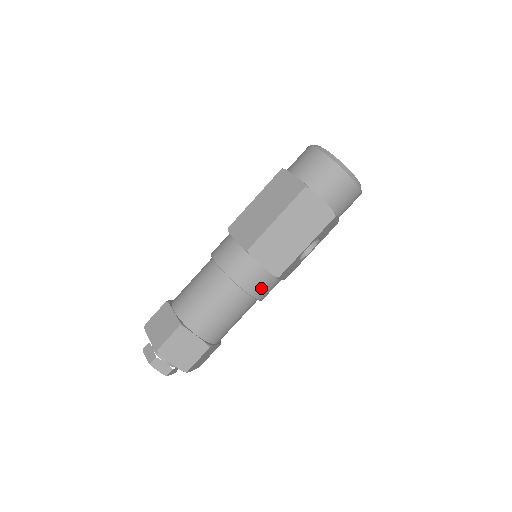
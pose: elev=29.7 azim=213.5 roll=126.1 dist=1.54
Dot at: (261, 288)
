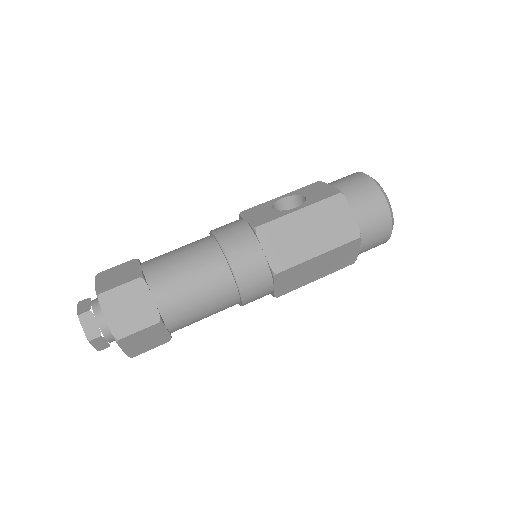
Dot at: (254, 300)
